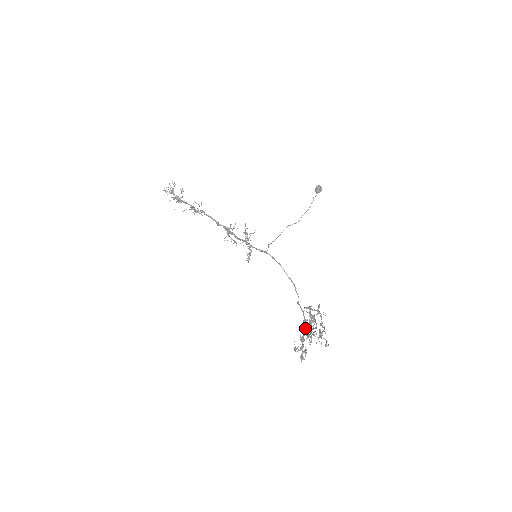
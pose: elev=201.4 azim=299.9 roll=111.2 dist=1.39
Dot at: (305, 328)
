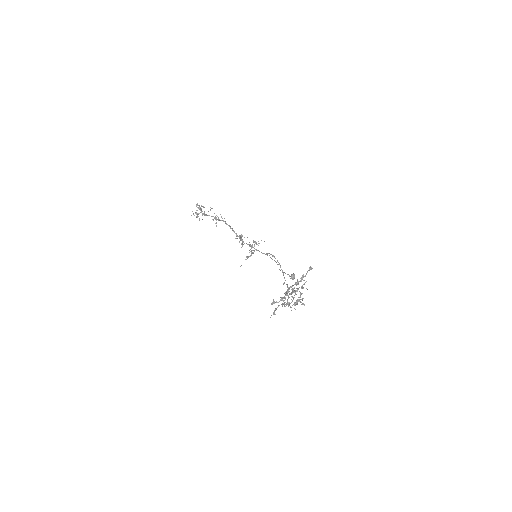
Dot at: (288, 292)
